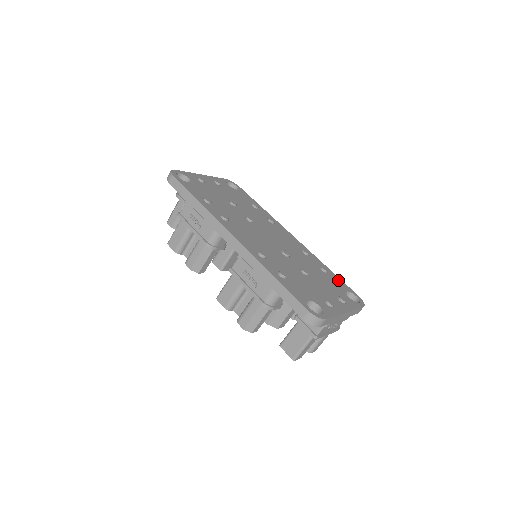
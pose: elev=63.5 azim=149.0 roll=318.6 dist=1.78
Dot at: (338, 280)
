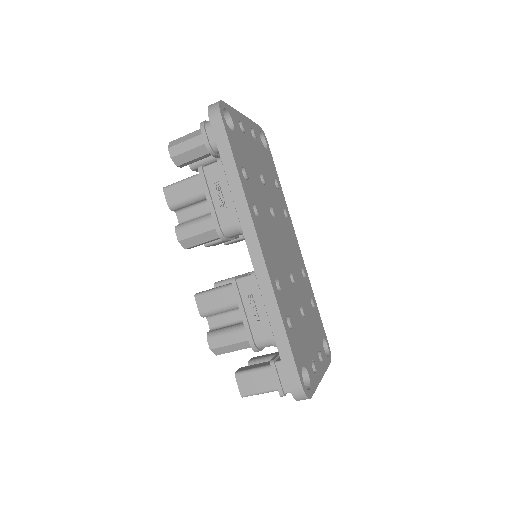
Dot at: (319, 319)
